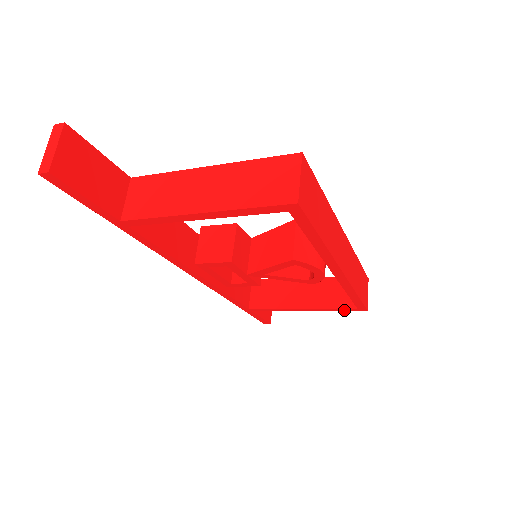
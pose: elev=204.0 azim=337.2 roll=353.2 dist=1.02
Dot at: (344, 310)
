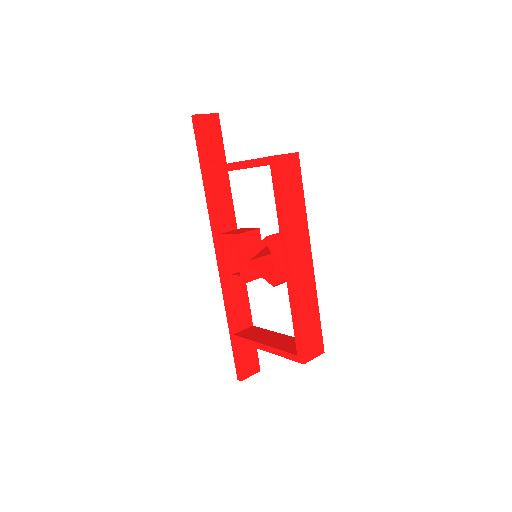
Dot at: (289, 357)
